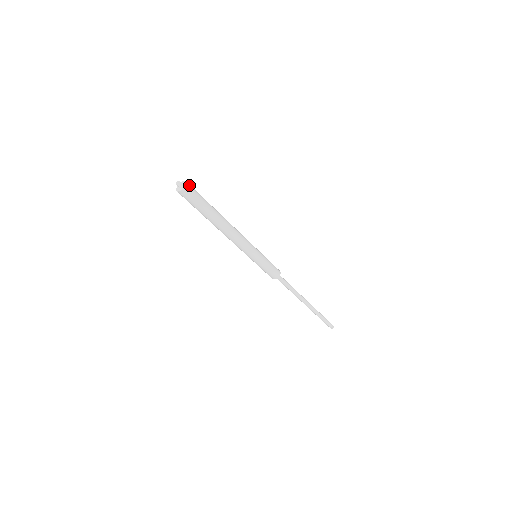
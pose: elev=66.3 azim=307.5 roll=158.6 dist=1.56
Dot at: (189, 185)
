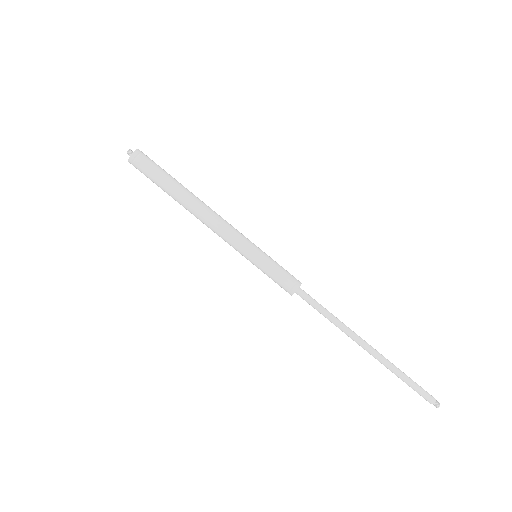
Dot at: (137, 156)
